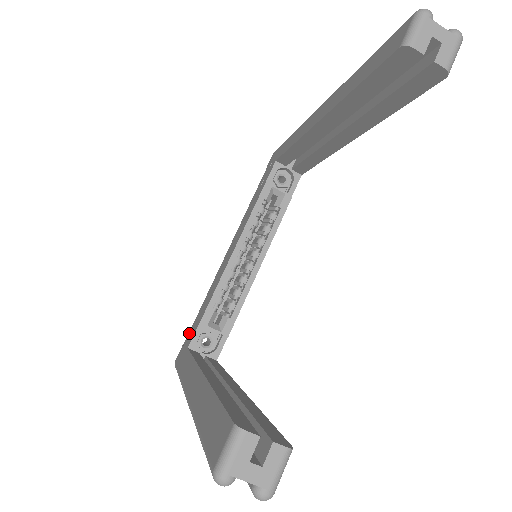
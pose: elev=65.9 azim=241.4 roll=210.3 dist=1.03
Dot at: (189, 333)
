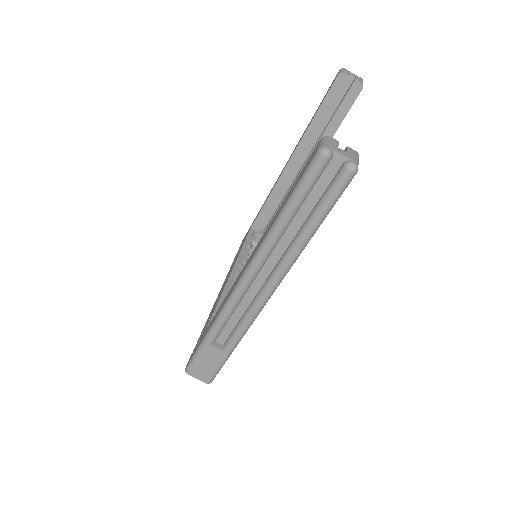
Dot at: (198, 340)
